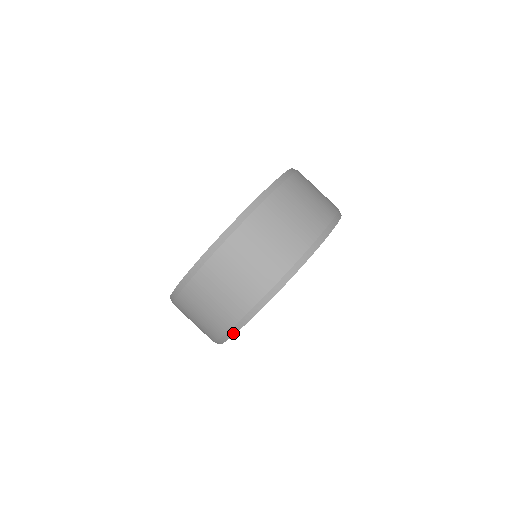
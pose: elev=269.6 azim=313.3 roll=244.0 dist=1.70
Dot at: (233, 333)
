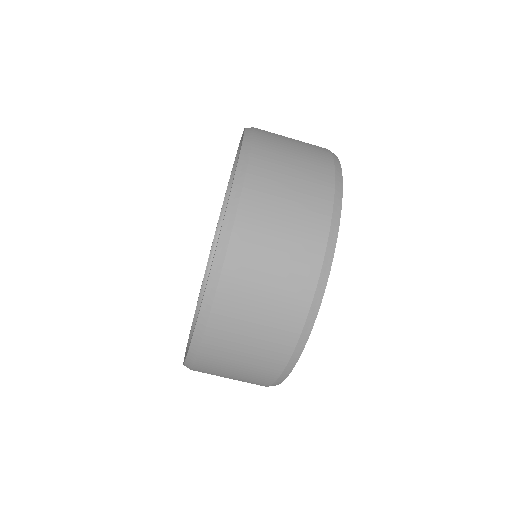
Dot at: occluded
